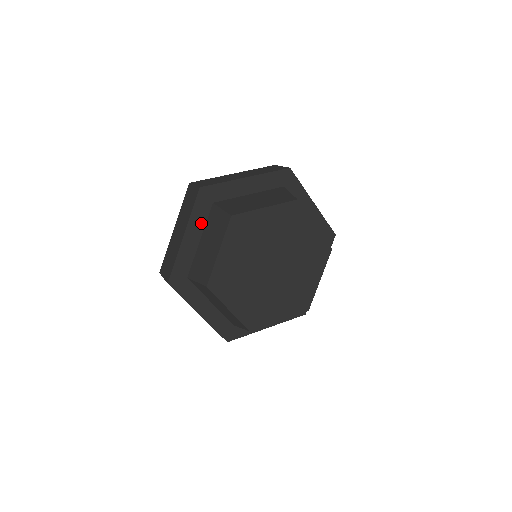
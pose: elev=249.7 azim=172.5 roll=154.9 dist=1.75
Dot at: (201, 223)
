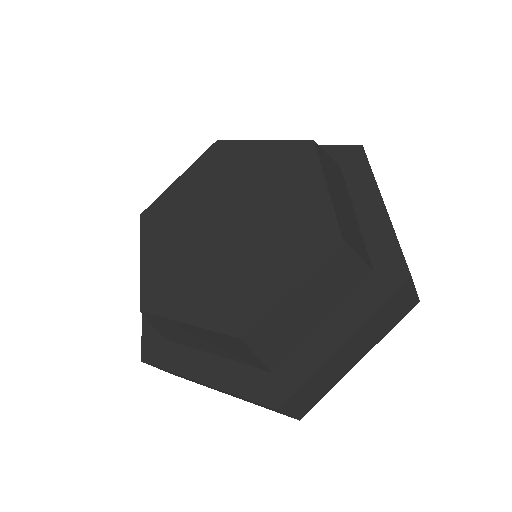
Dot at: occluded
